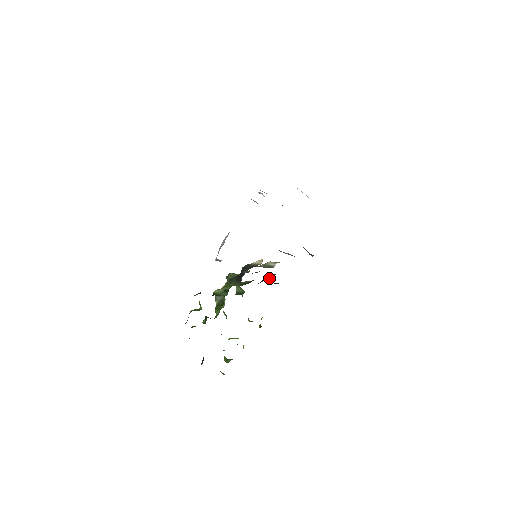
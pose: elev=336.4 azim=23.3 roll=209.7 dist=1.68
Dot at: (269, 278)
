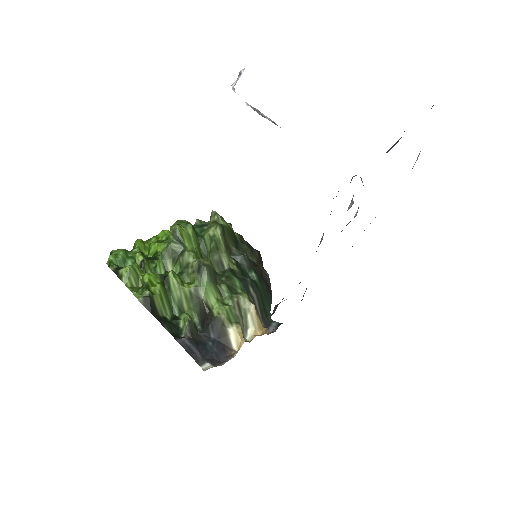
Dot at: (247, 269)
